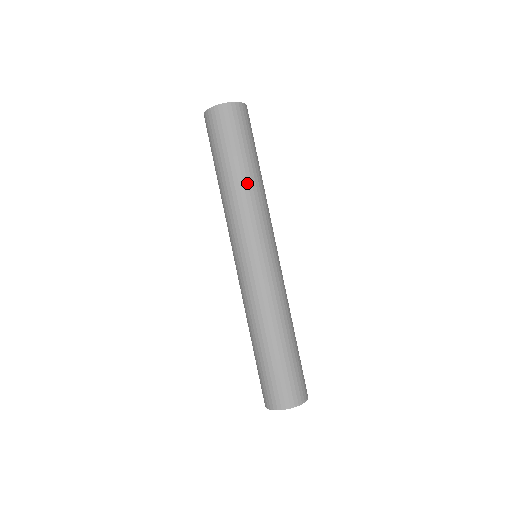
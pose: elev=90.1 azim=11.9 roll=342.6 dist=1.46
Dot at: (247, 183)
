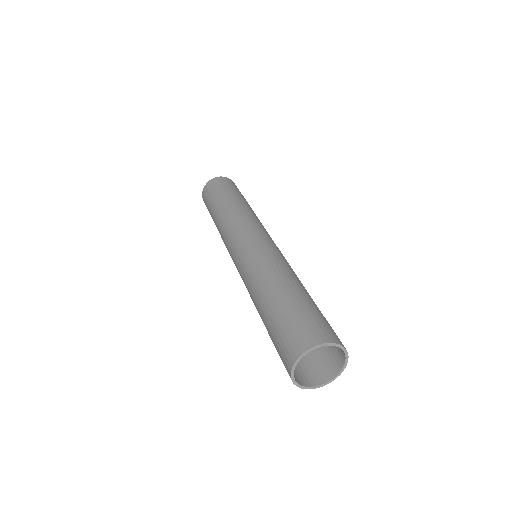
Dot at: (248, 206)
